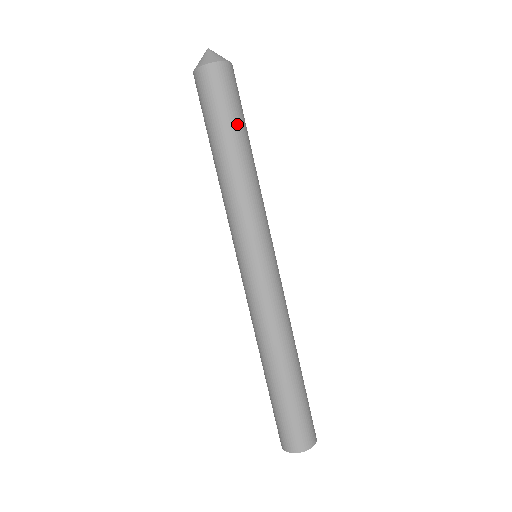
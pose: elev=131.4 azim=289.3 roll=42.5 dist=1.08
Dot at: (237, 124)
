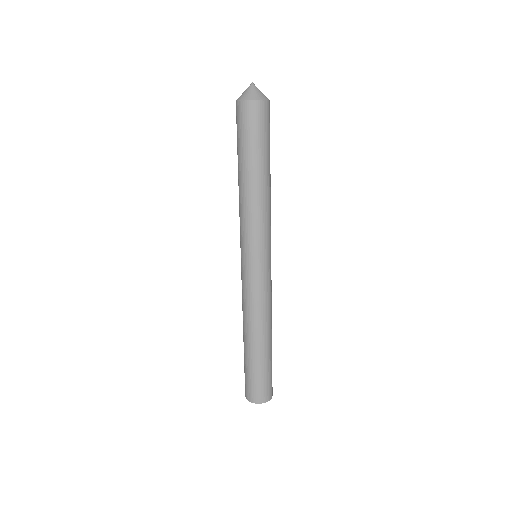
Dot at: (262, 154)
